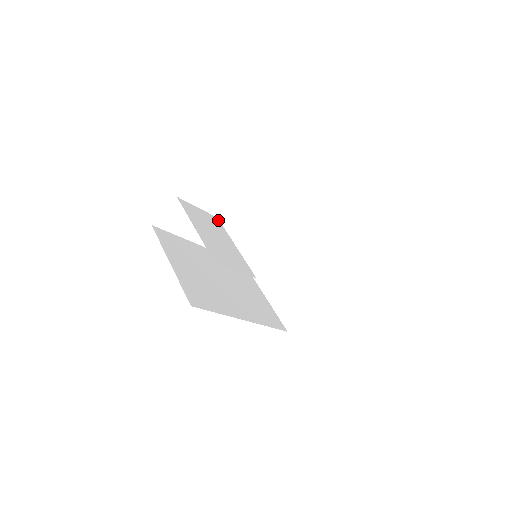
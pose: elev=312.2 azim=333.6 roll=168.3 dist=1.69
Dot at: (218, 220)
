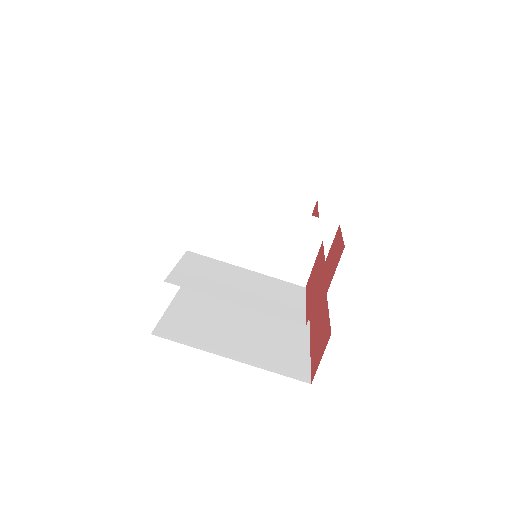
Dot at: (193, 254)
